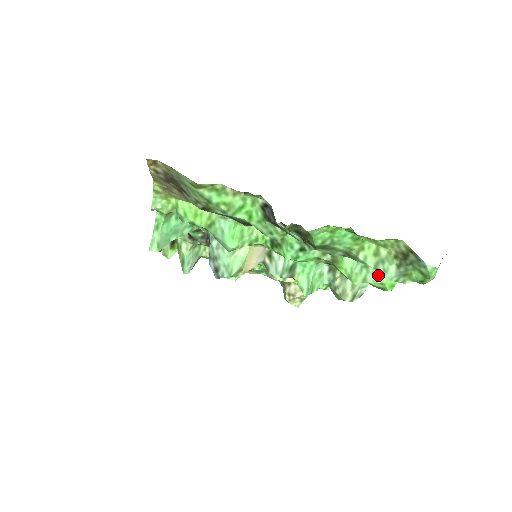
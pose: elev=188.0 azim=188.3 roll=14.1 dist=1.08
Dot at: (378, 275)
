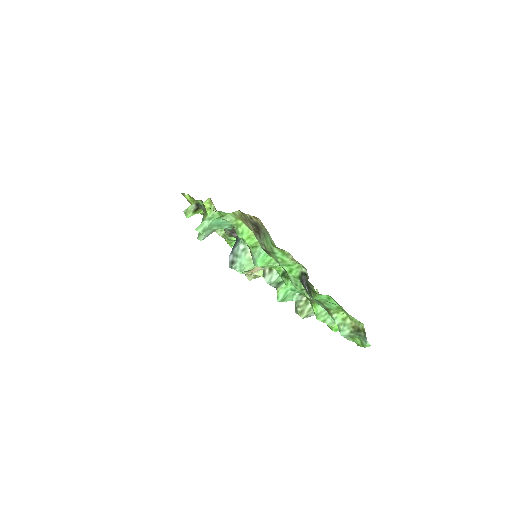
Dot at: (333, 322)
